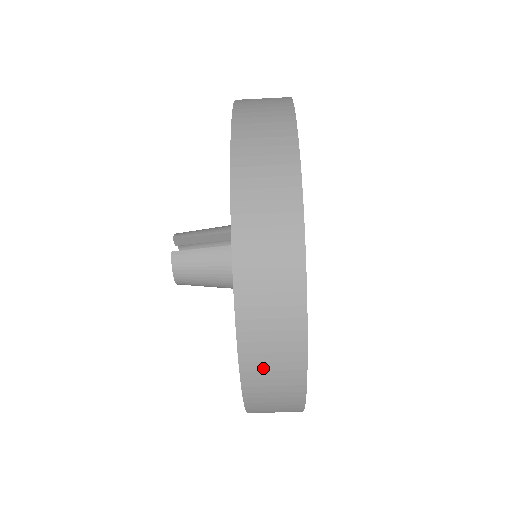
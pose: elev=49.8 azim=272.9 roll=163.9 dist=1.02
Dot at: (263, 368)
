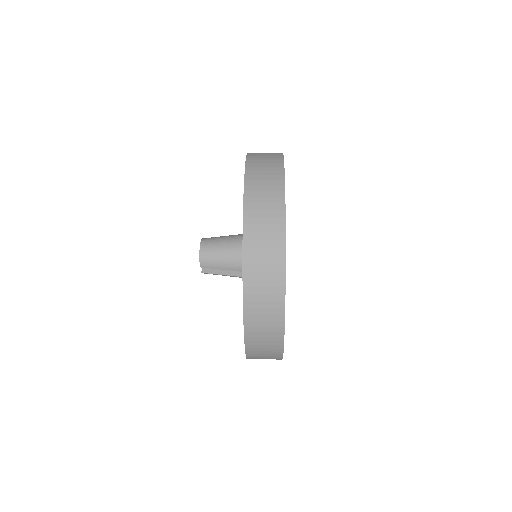
Dot at: occluded
